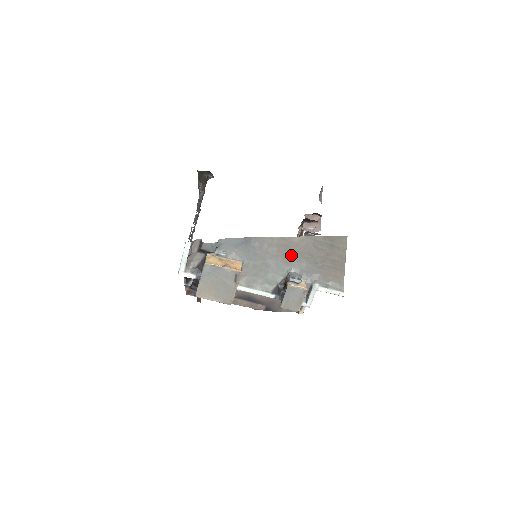
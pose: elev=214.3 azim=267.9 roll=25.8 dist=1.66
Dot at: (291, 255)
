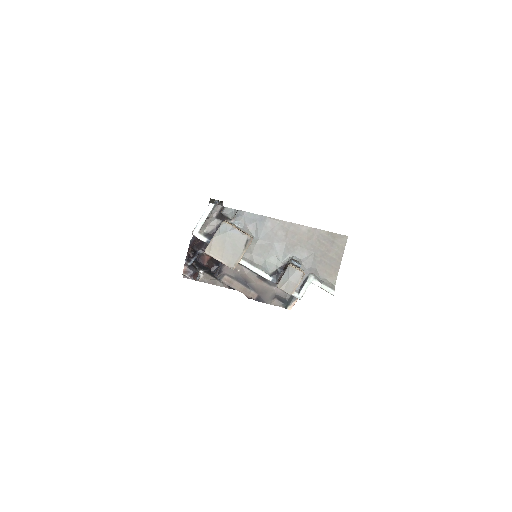
Dot at: (296, 243)
